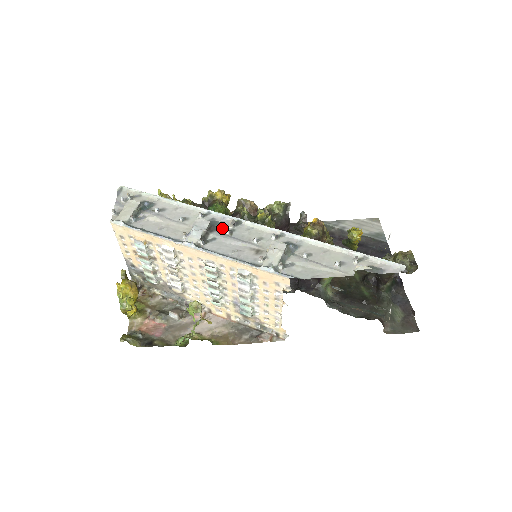
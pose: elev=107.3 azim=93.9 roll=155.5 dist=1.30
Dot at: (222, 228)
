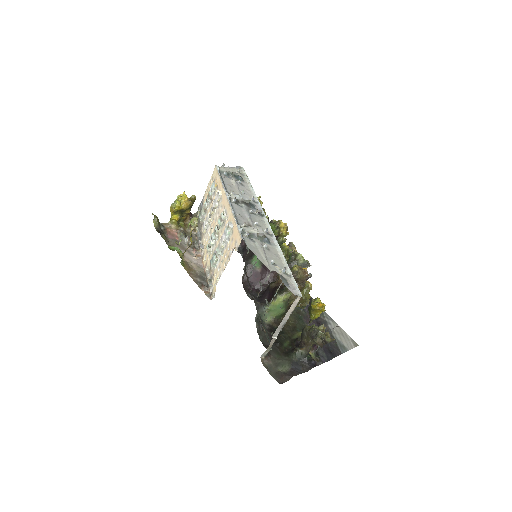
Dot at: (252, 209)
